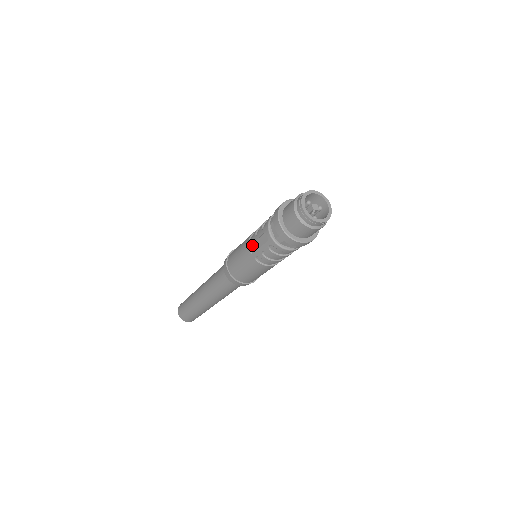
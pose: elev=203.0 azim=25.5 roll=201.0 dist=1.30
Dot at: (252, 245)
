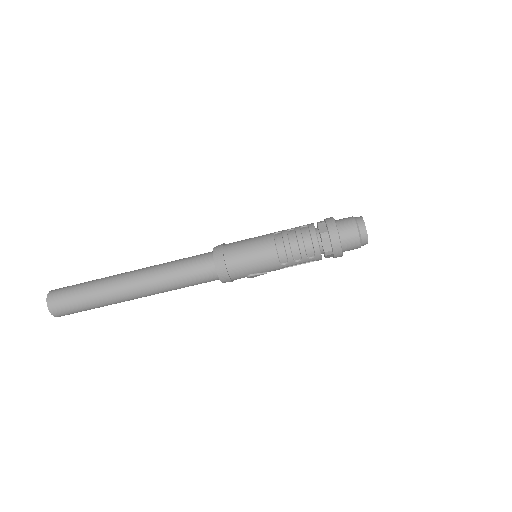
Dot at: occluded
